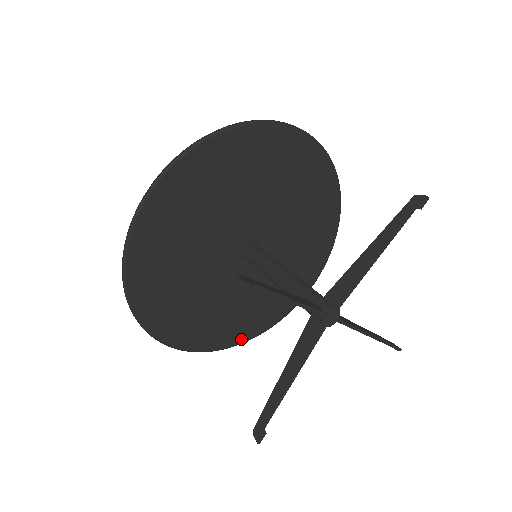
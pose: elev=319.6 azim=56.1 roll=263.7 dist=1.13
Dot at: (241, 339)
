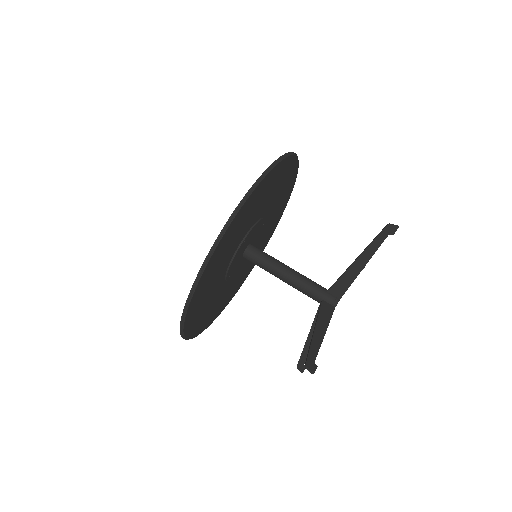
Dot at: (188, 331)
